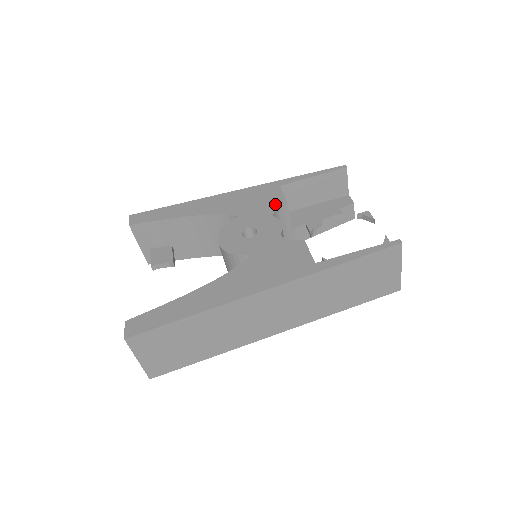
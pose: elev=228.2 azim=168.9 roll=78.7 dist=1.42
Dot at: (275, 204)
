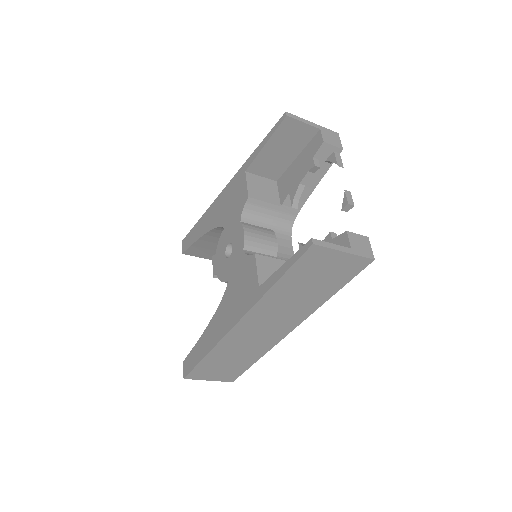
Dot at: (242, 203)
